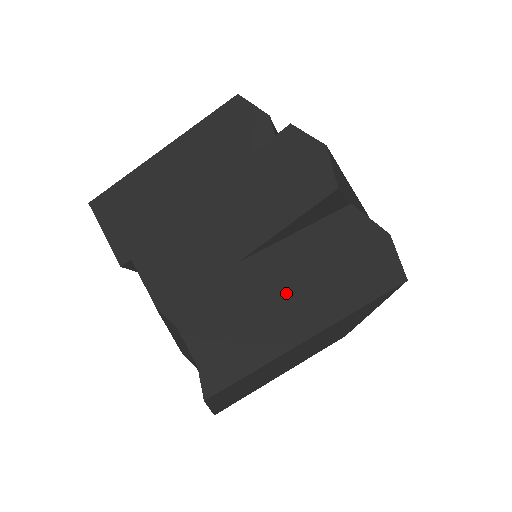
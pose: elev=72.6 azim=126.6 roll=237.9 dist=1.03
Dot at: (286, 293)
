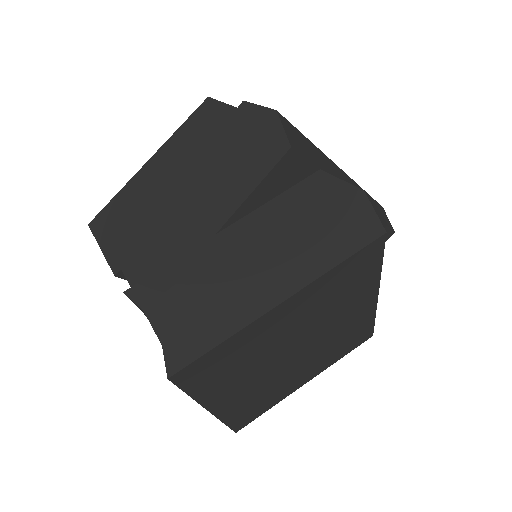
Dot at: (253, 263)
